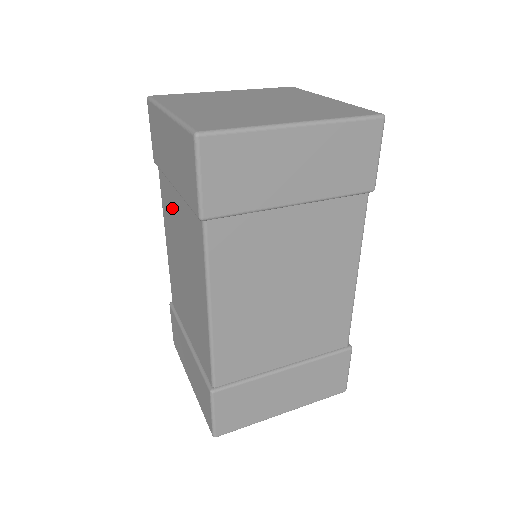
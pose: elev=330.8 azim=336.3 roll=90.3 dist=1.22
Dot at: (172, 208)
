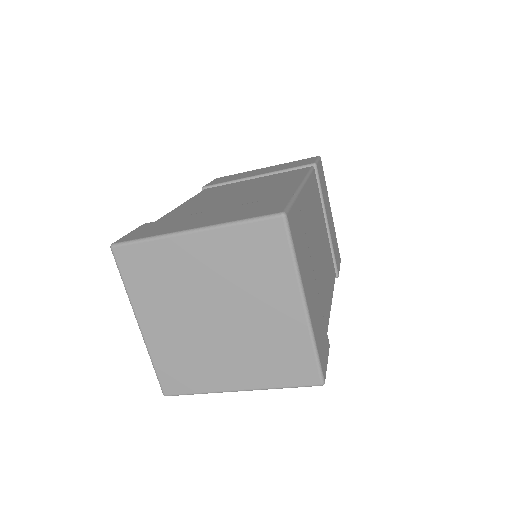
Dot at: (233, 186)
